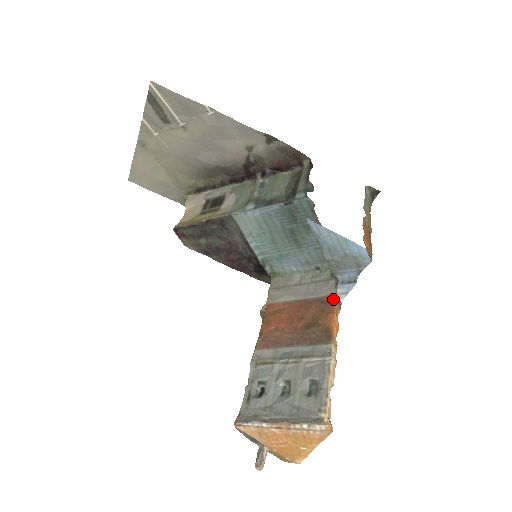
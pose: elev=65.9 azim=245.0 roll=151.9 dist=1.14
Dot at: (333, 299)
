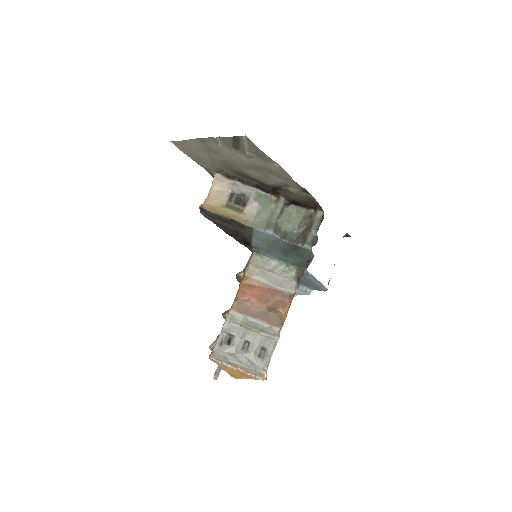
Dot at: (291, 296)
